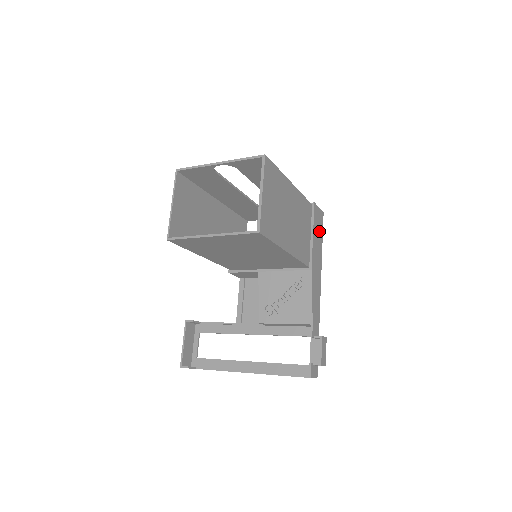
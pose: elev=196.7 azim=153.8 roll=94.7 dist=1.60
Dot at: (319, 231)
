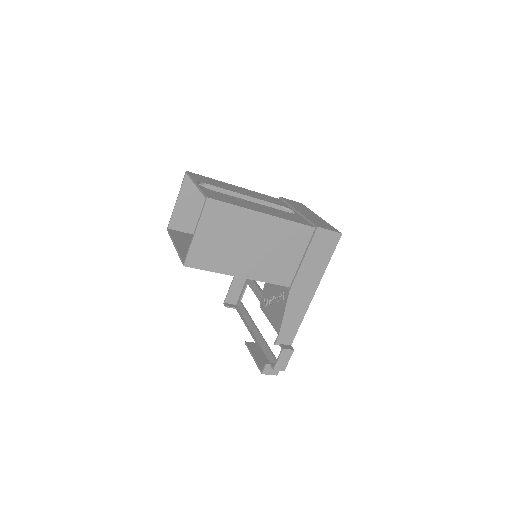
Dot at: (323, 253)
